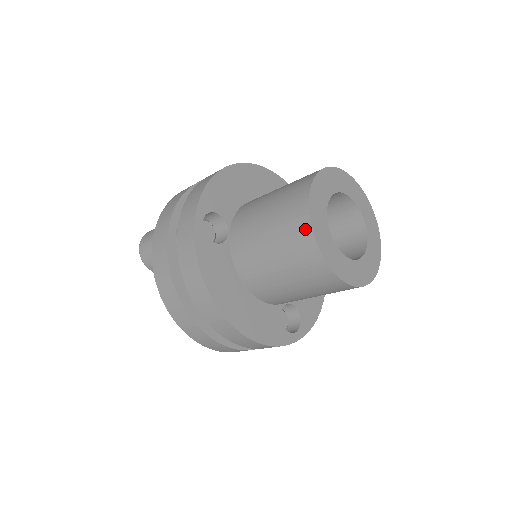
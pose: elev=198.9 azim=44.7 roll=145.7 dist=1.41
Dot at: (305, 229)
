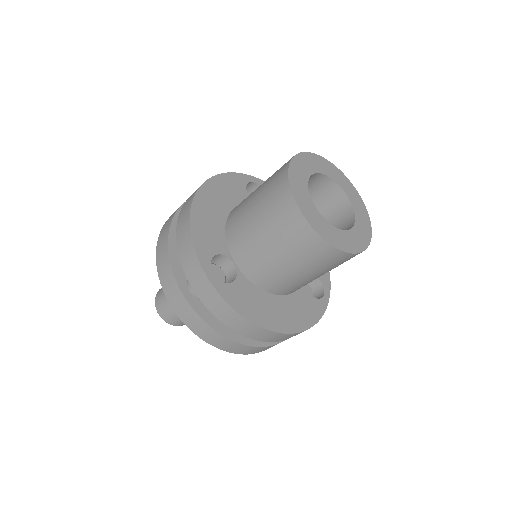
Dot at: (312, 237)
